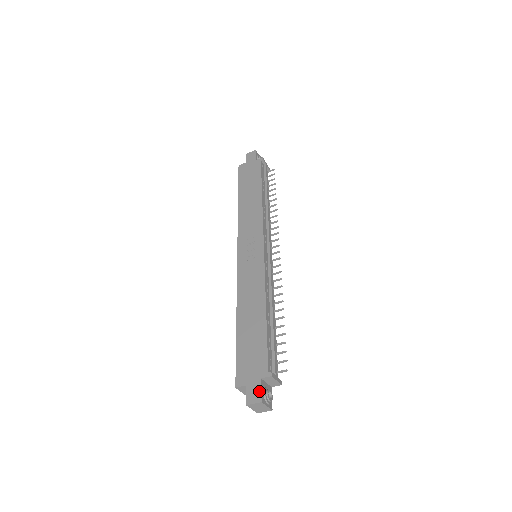
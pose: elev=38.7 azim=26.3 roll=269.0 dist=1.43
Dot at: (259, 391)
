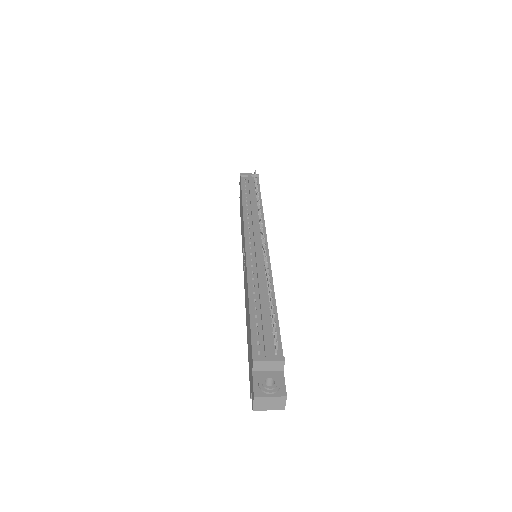
Dot at: (252, 386)
